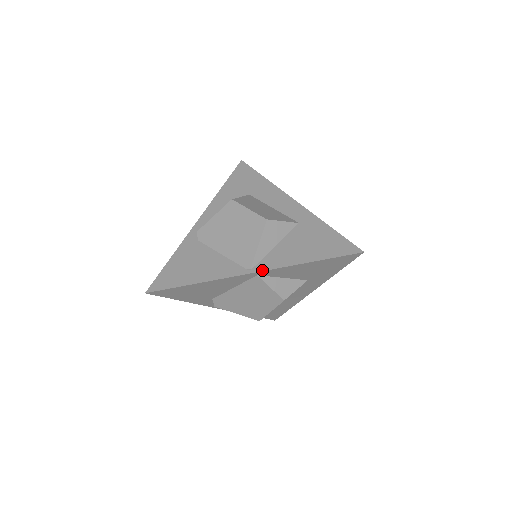
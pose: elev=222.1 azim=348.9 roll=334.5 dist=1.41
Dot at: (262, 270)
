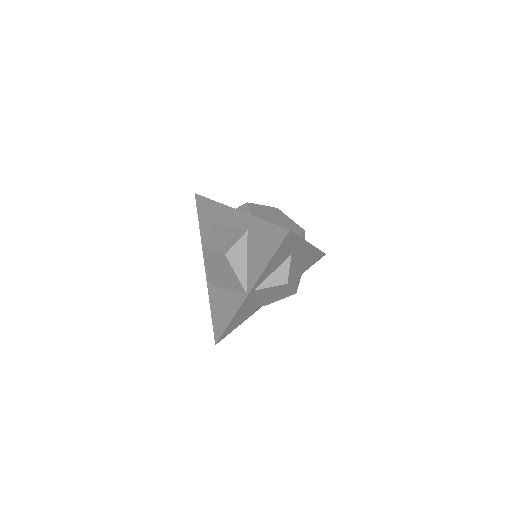
Dot at: (251, 289)
